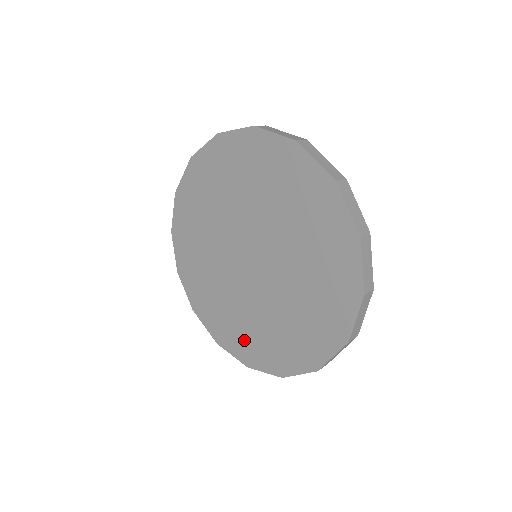
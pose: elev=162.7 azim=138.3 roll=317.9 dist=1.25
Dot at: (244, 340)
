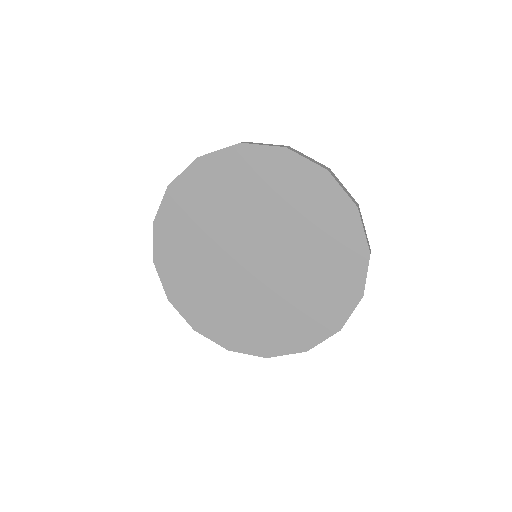
Dot at: (204, 310)
